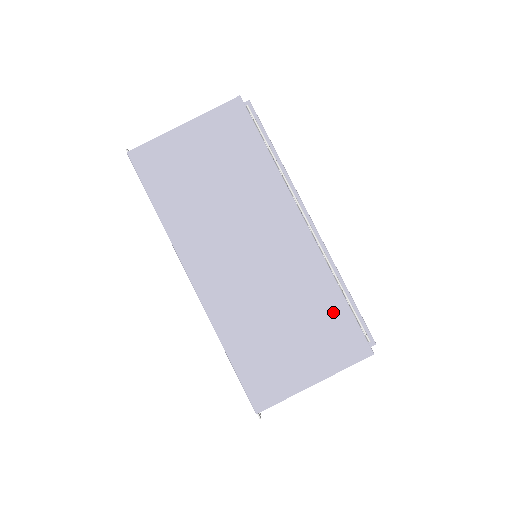
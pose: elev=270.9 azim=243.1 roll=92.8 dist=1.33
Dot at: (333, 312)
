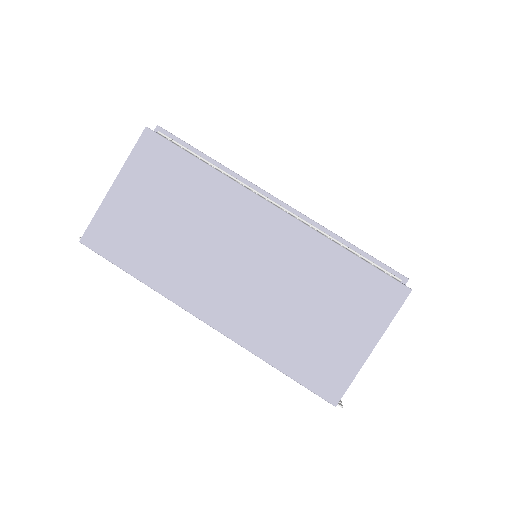
Dot at: (351, 274)
